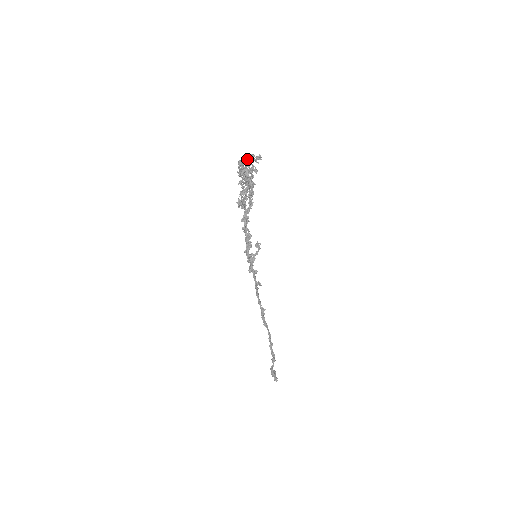
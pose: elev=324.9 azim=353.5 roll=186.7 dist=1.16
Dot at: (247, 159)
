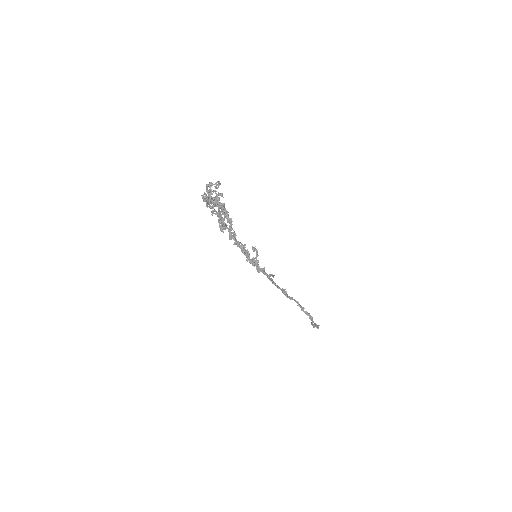
Dot at: (207, 189)
